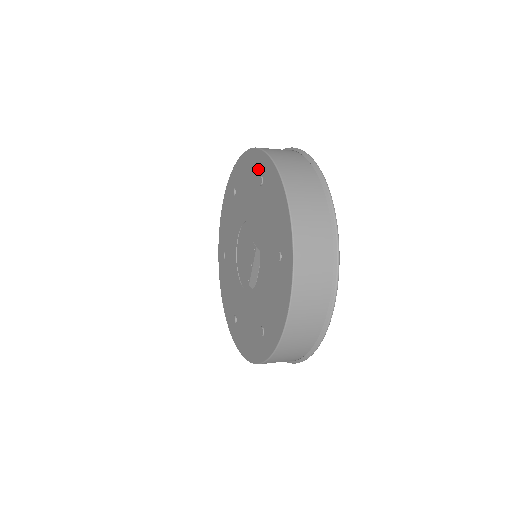
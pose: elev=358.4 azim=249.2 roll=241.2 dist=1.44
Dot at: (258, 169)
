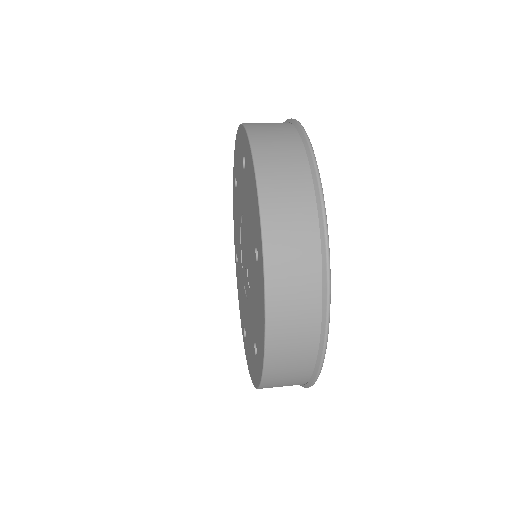
Dot at: (256, 235)
